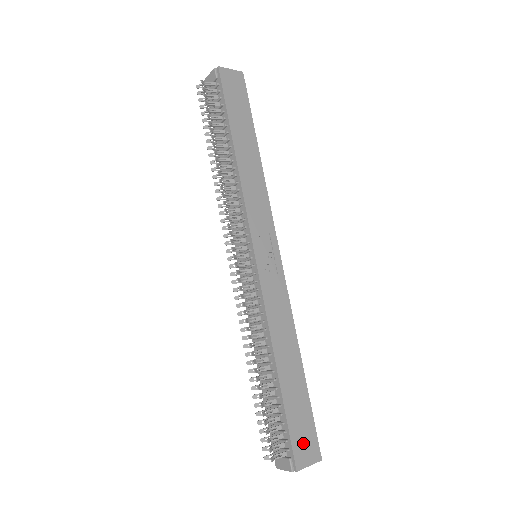
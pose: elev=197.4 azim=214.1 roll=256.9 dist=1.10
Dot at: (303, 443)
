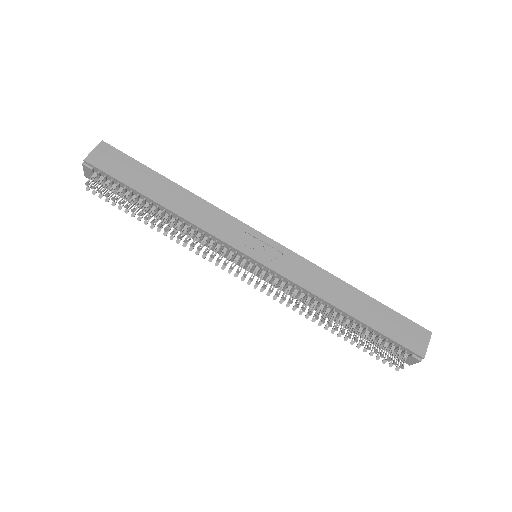
Dot at: (410, 337)
